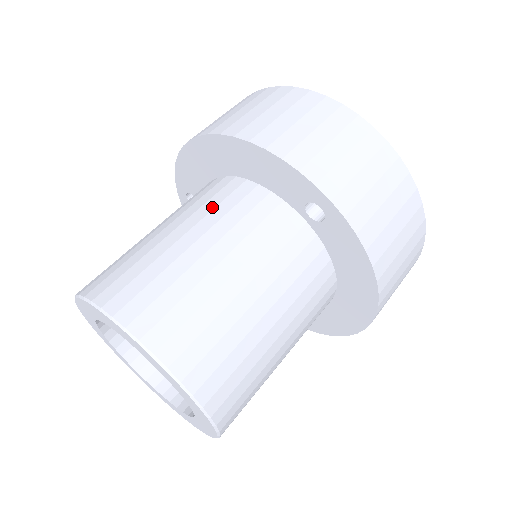
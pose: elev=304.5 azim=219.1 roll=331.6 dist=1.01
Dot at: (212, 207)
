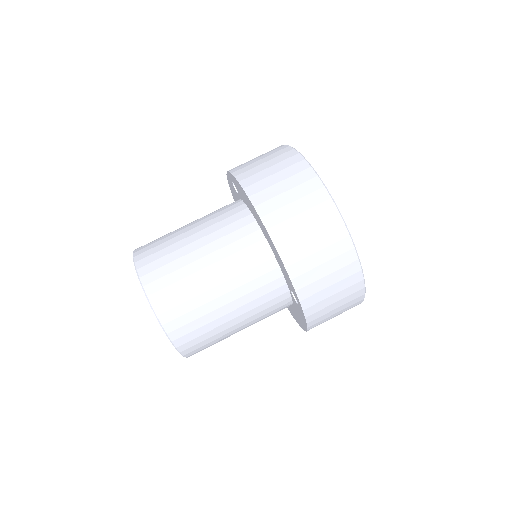
Dot at: (239, 261)
